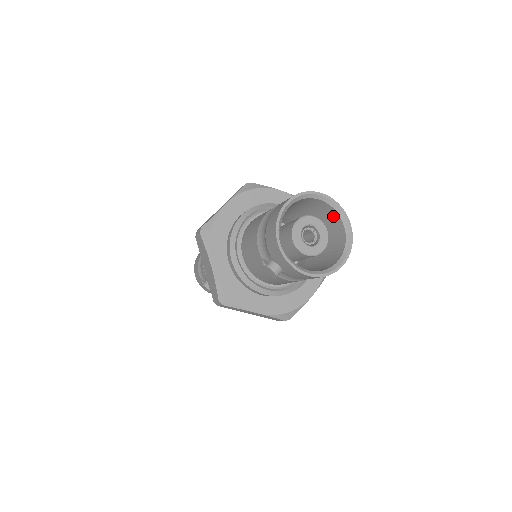
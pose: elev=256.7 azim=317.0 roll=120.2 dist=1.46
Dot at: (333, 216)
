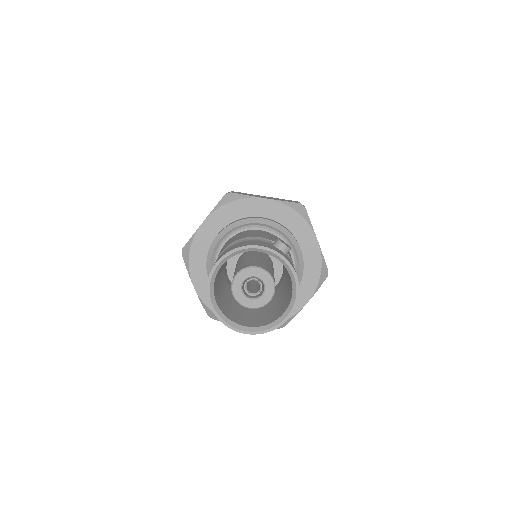
Dot at: occluded
